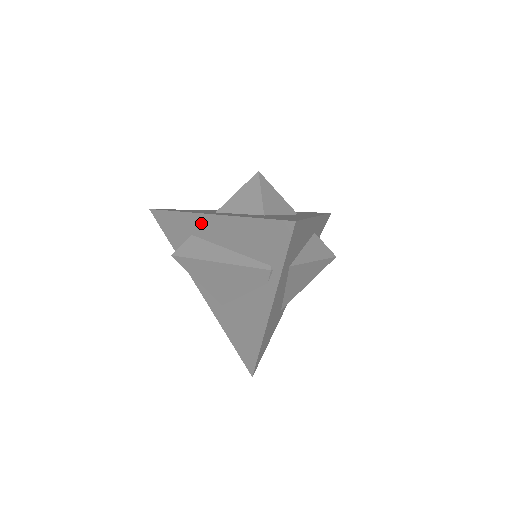
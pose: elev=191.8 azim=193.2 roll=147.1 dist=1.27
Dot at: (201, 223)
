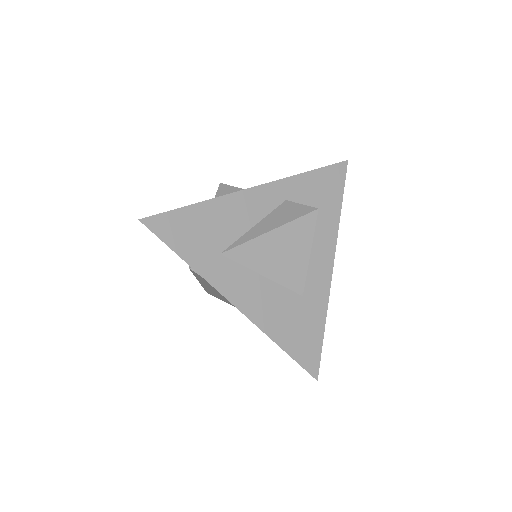
Dot at: occluded
